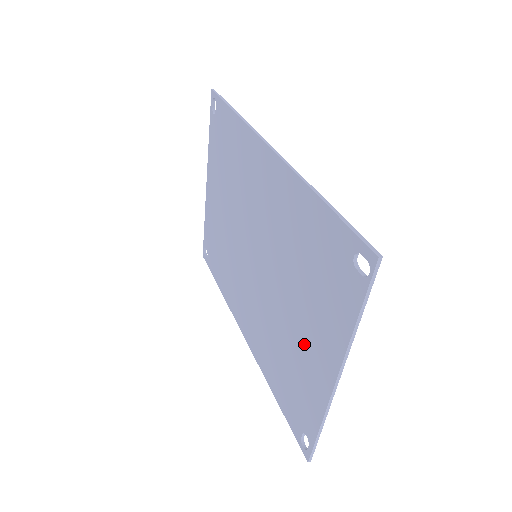
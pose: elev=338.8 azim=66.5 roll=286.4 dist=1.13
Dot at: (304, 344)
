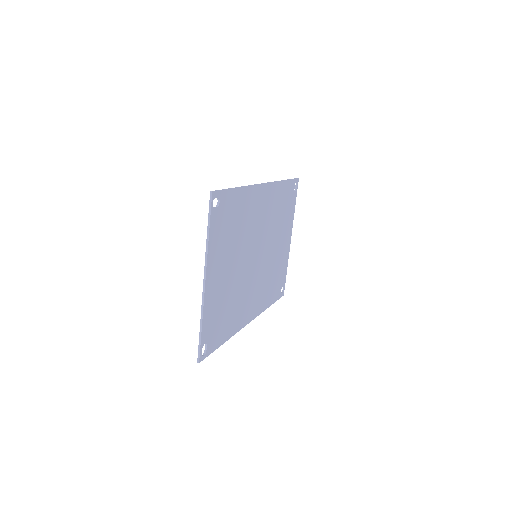
Dot at: (220, 280)
